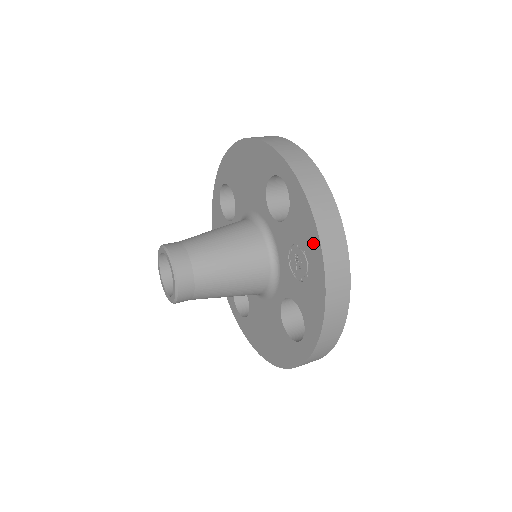
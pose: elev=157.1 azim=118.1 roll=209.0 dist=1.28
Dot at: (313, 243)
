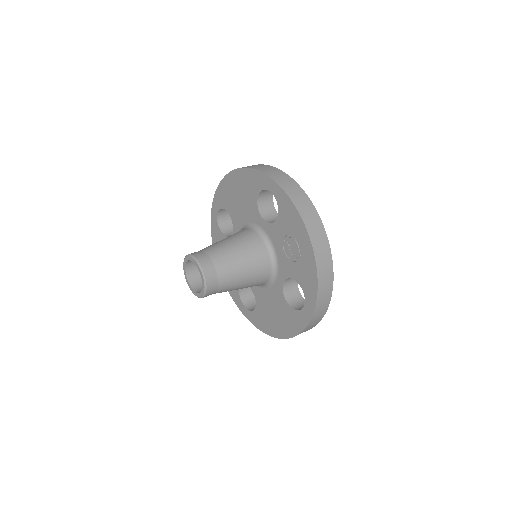
Dot at: (300, 230)
